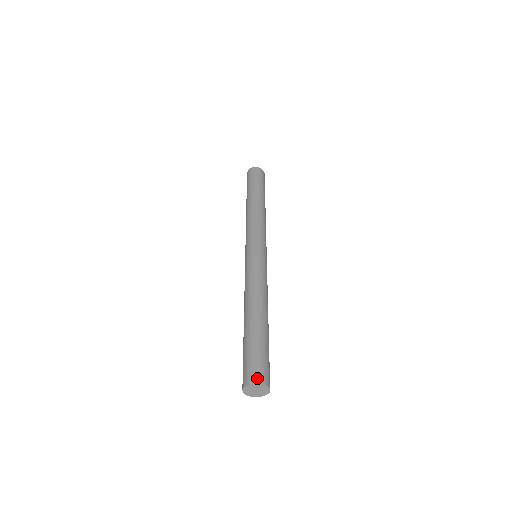
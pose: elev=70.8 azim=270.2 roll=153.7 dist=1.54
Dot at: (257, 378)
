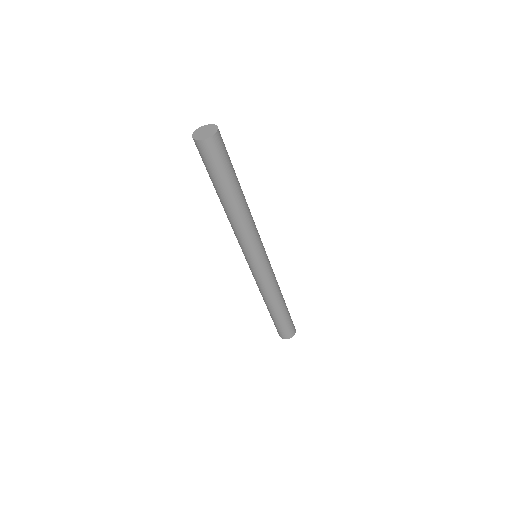
Dot at: occluded
